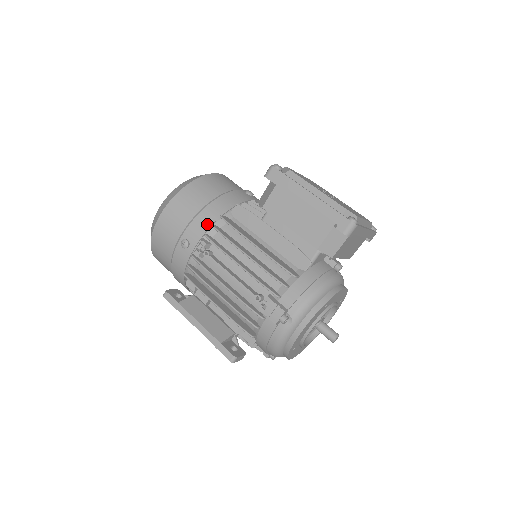
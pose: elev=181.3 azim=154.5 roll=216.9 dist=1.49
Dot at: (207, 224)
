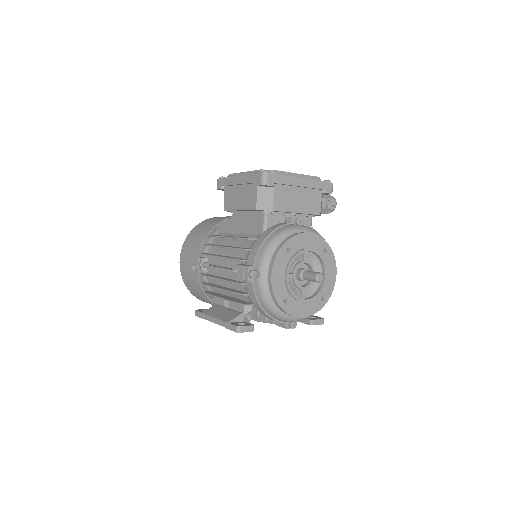
Dot at: (200, 245)
